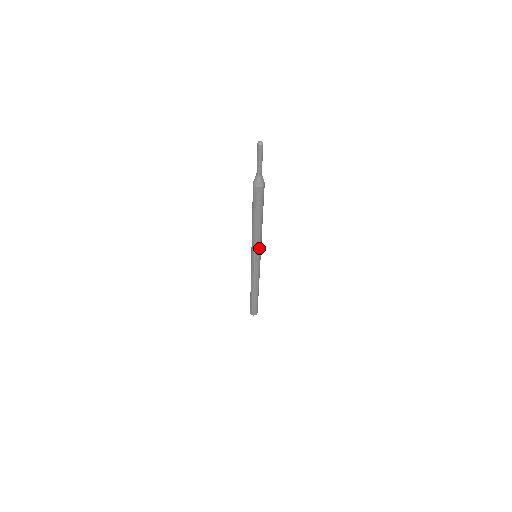
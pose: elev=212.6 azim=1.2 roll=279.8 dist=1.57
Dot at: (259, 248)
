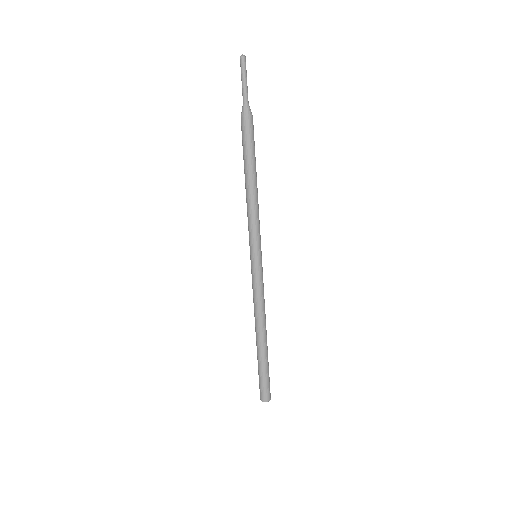
Dot at: (259, 232)
